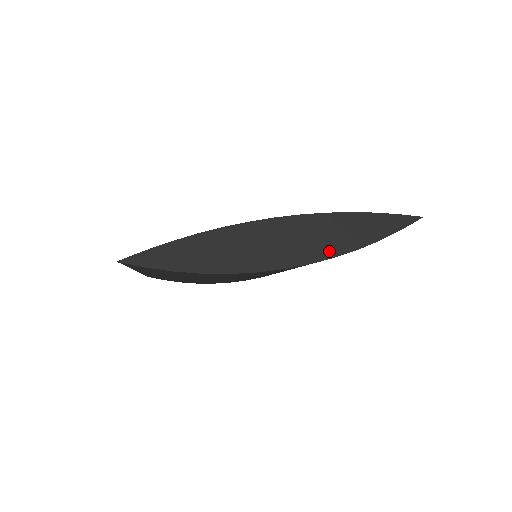
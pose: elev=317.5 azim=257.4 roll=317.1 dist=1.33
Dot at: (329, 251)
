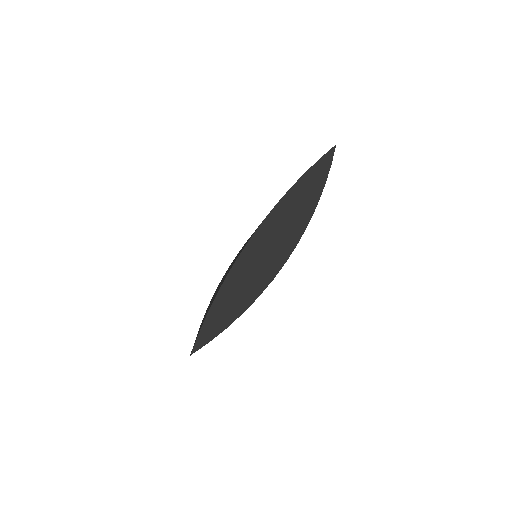
Dot at: (301, 224)
